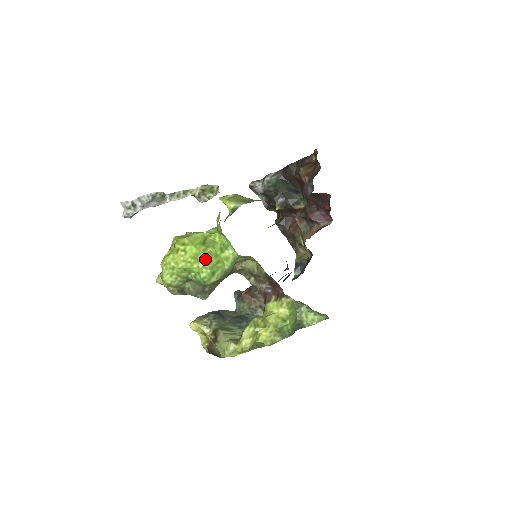
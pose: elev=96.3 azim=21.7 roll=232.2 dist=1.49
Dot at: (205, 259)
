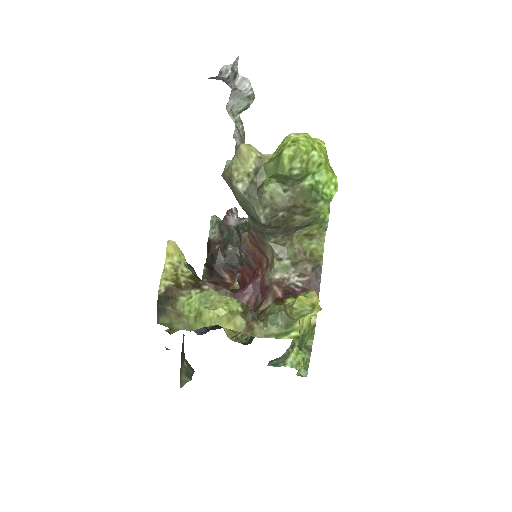
Dot at: (336, 181)
